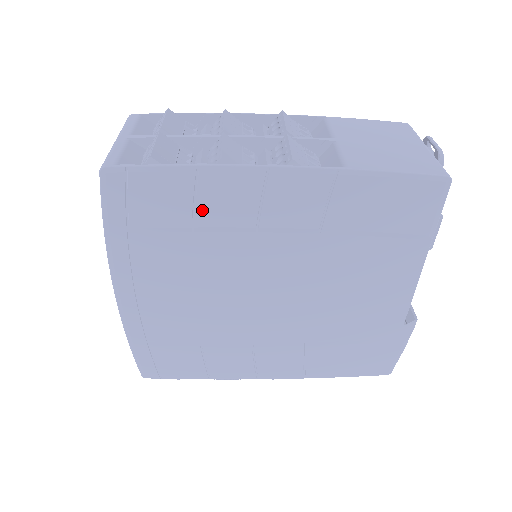
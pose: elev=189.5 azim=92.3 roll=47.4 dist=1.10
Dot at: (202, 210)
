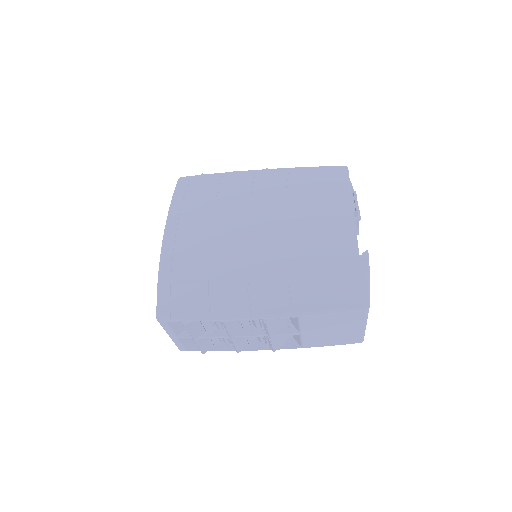
Dot at: (222, 191)
